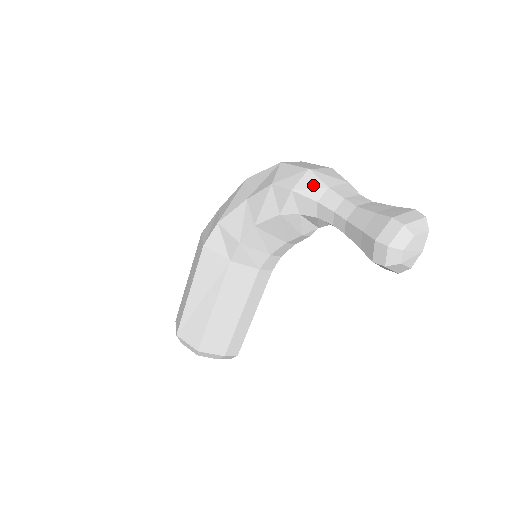
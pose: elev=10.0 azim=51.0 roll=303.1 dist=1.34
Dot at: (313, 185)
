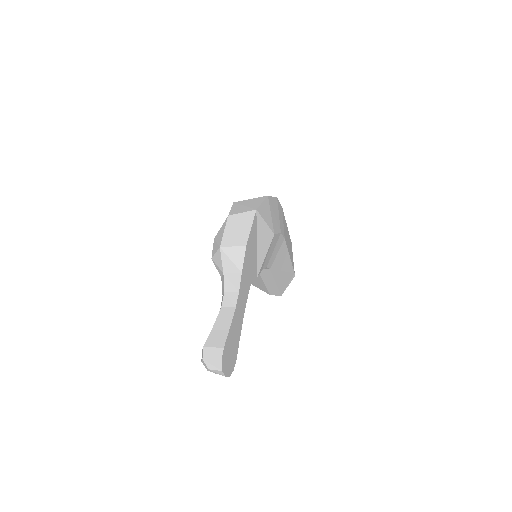
Dot at: (218, 264)
